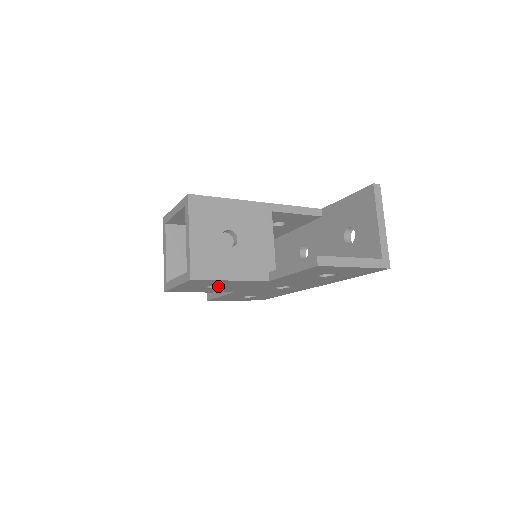
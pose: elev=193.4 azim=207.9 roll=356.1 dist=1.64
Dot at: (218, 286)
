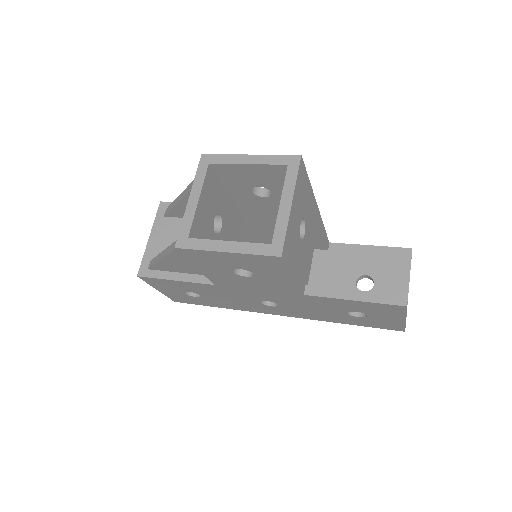
Dot at: (239, 273)
